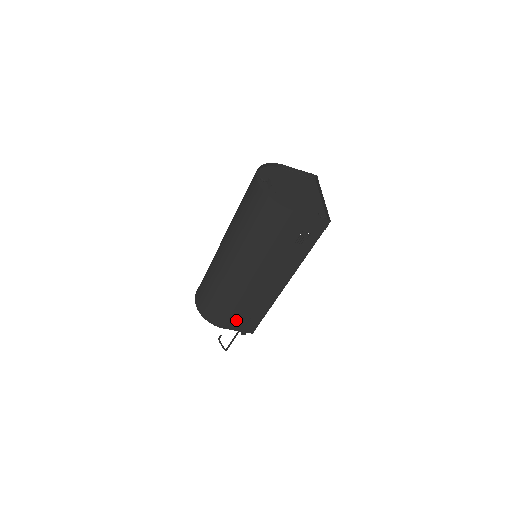
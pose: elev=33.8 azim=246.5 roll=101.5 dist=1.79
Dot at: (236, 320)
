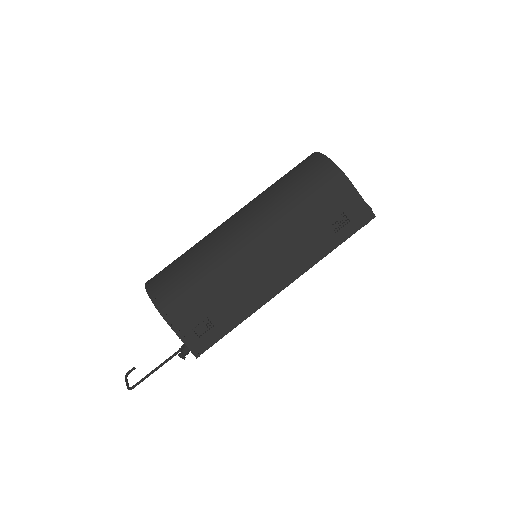
Dot at: (193, 316)
